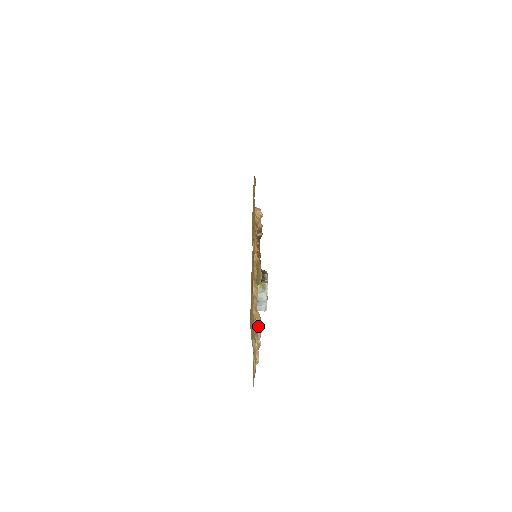
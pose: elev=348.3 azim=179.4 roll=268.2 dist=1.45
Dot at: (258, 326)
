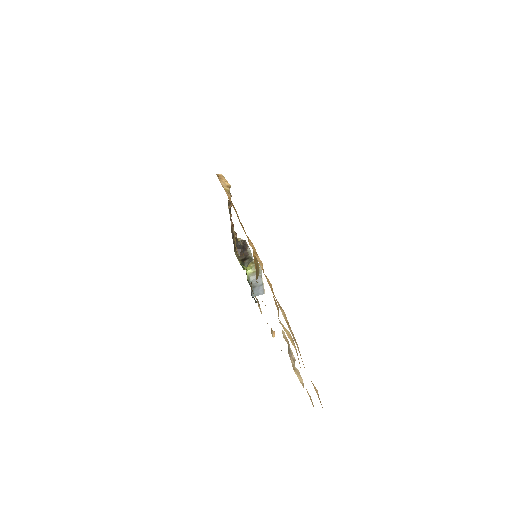
Dot at: (288, 342)
